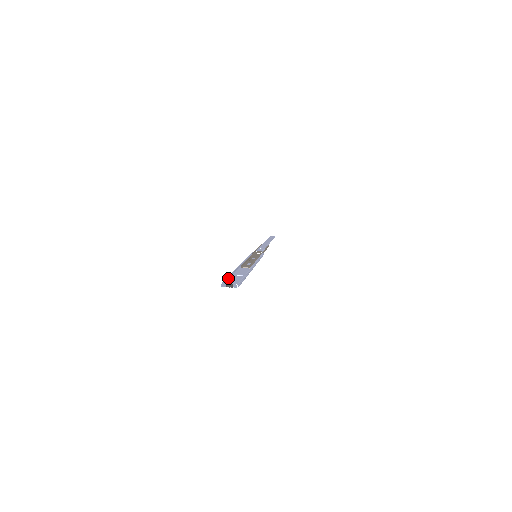
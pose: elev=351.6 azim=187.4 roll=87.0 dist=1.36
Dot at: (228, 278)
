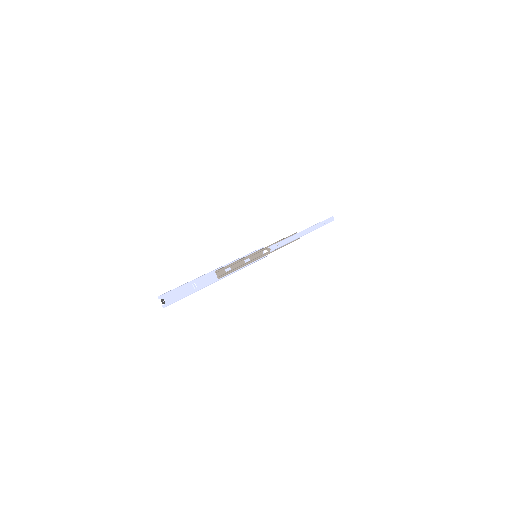
Dot at: (180, 286)
